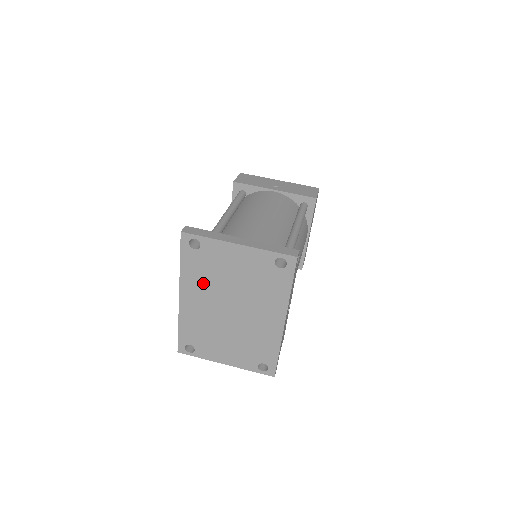
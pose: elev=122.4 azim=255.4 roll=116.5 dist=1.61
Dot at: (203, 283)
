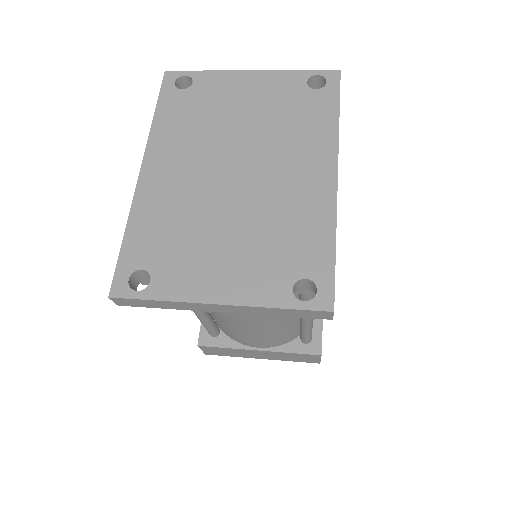
Dot at: (189, 136)
